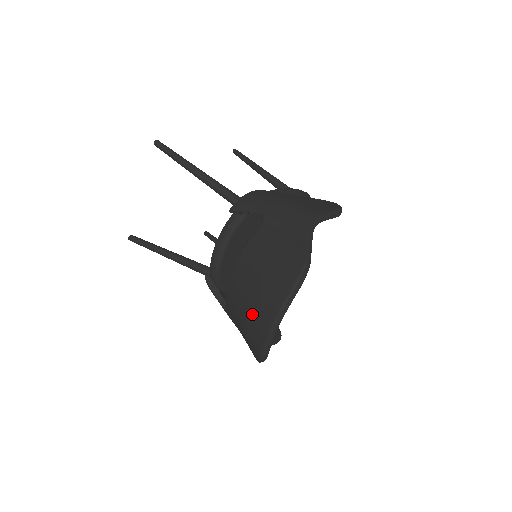
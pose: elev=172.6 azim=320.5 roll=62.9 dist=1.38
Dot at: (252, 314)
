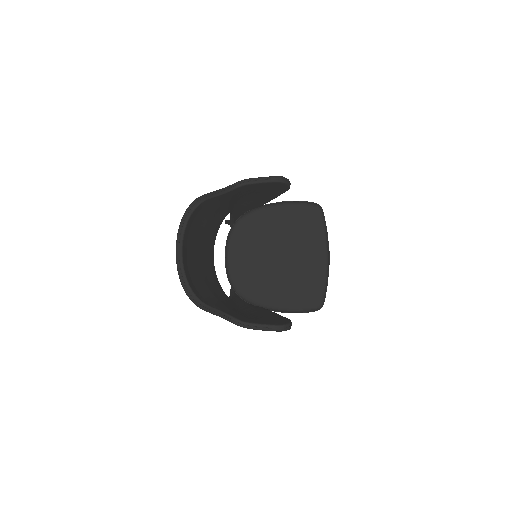
Dot at: occluded
